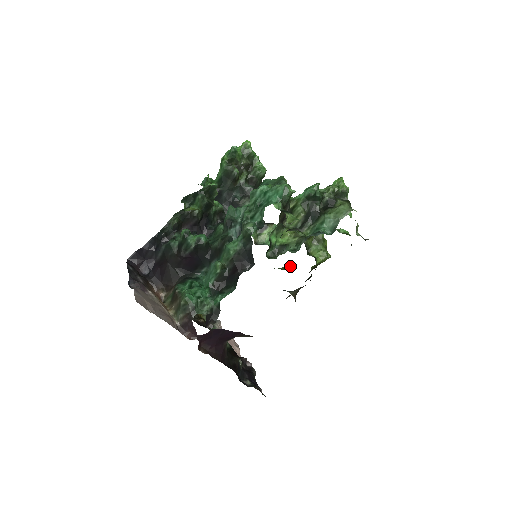
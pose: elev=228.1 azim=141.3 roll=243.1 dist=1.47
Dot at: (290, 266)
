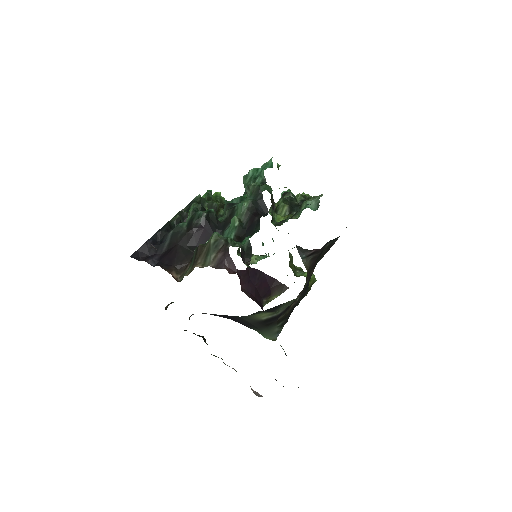
Dot at: occluded
